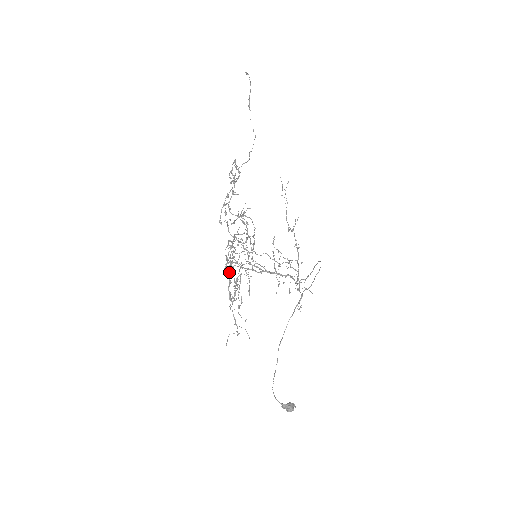
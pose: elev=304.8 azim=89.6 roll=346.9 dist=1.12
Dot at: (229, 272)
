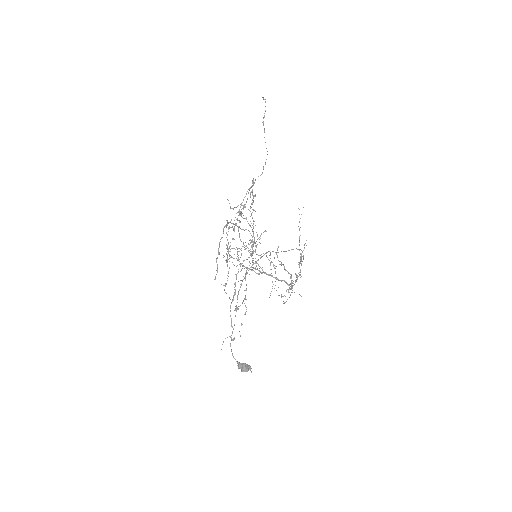
Dot at: (219, 244)
